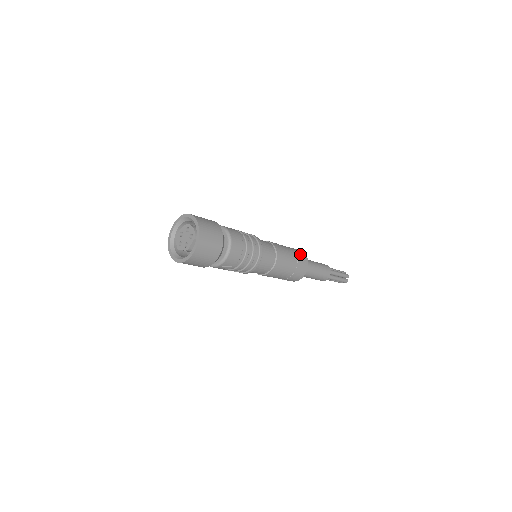
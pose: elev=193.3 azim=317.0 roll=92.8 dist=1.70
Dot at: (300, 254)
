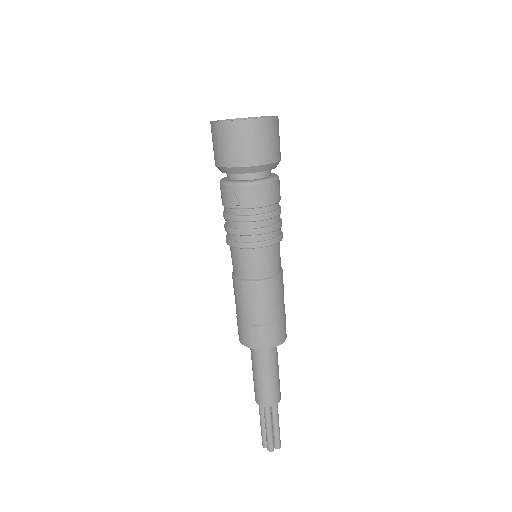
Dot at: (285, 325)
